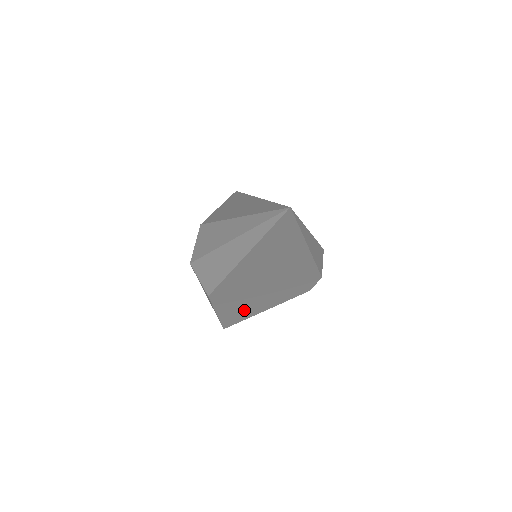
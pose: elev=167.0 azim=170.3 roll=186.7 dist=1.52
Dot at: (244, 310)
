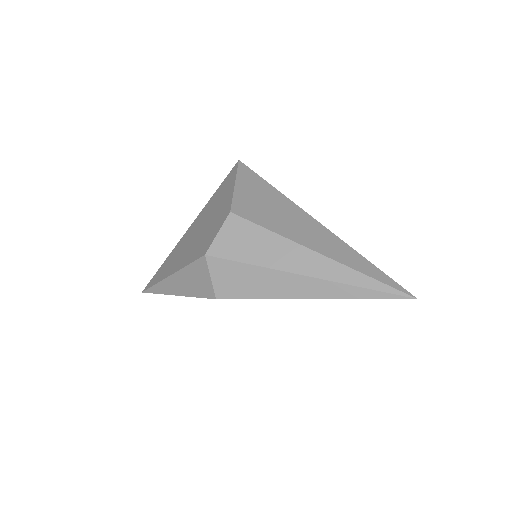
Dot at: occluded
